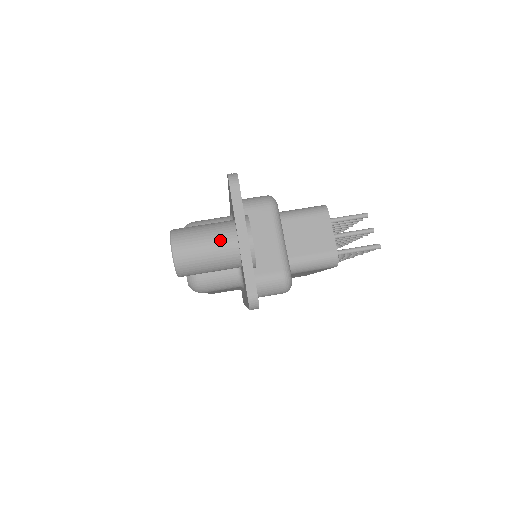
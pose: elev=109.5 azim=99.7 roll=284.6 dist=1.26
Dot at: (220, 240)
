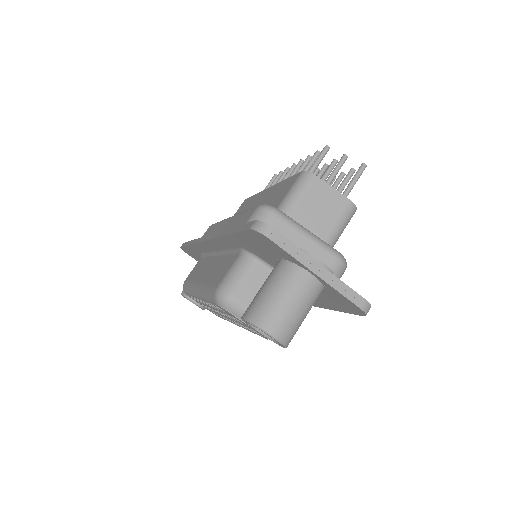
Dot at: (299, 289)
